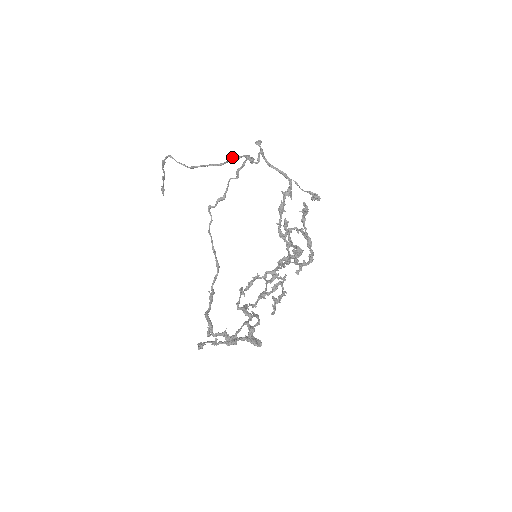
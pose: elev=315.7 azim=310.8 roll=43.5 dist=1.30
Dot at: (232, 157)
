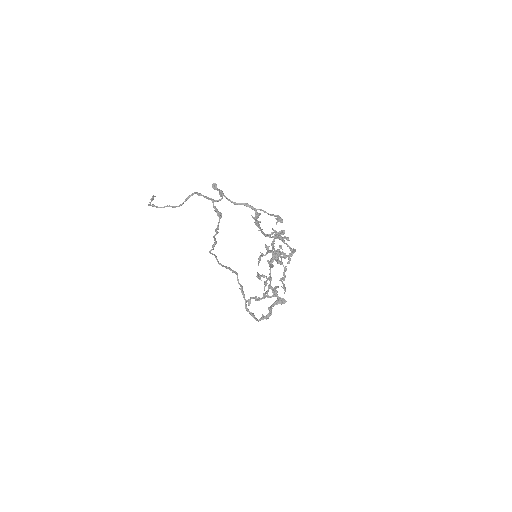
Dot at: occluded
